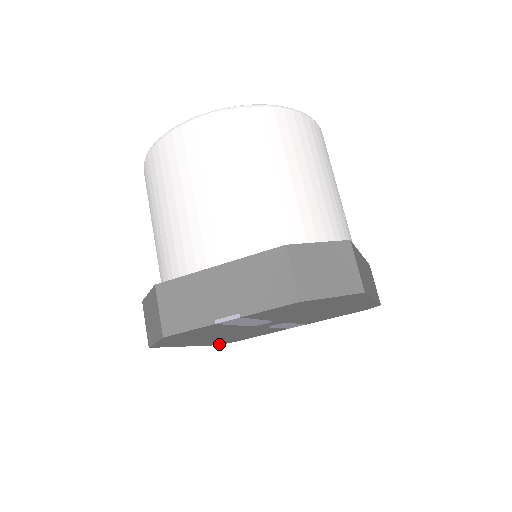
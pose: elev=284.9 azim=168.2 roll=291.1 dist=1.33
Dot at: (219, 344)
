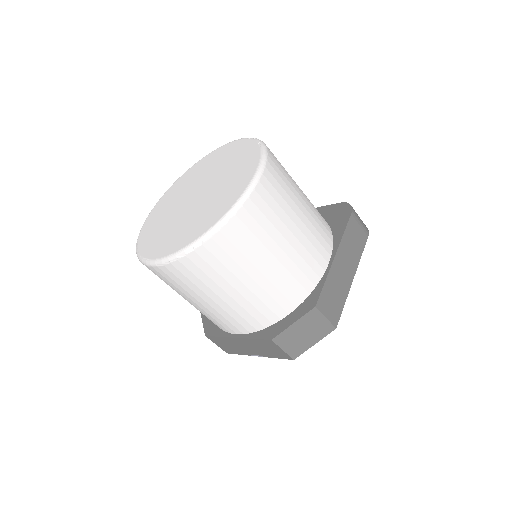
Dot at: occluded
